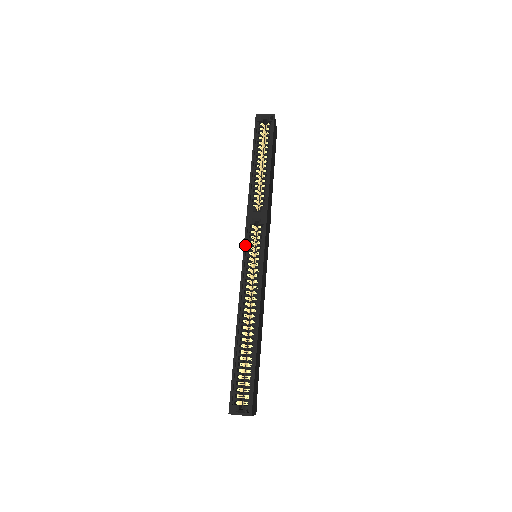
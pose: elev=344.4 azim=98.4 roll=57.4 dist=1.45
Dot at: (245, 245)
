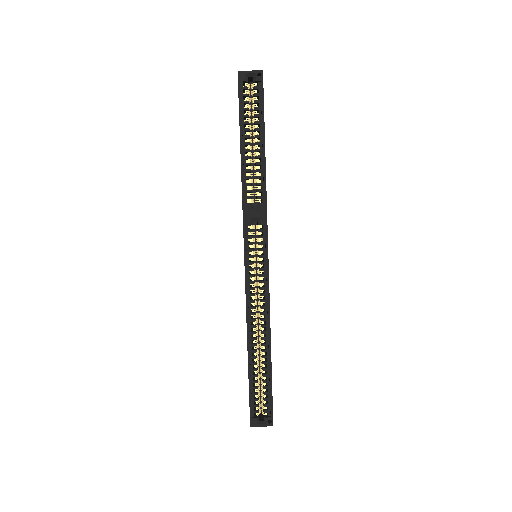
Dot at: (245, 252)
